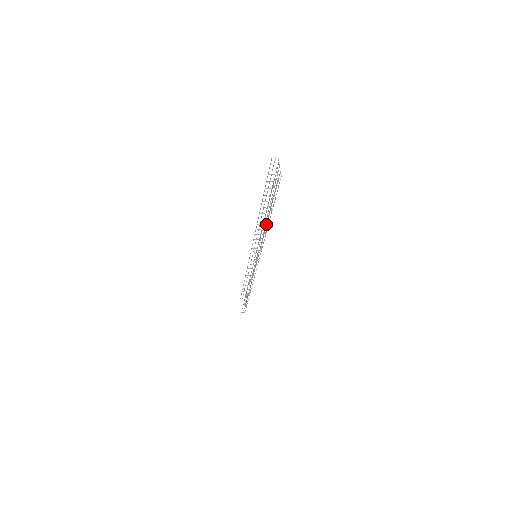
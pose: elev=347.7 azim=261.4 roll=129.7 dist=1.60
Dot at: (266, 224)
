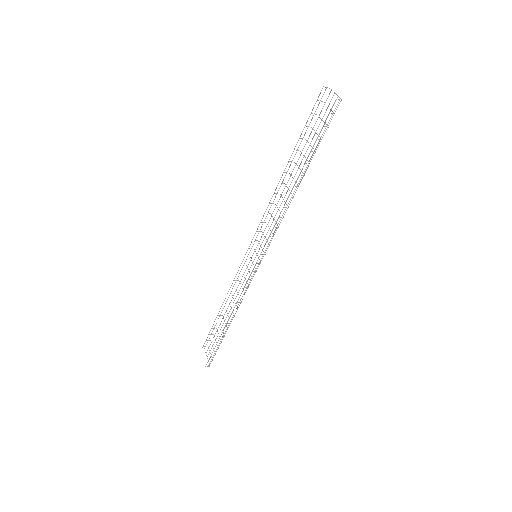
Dot at: occluded
